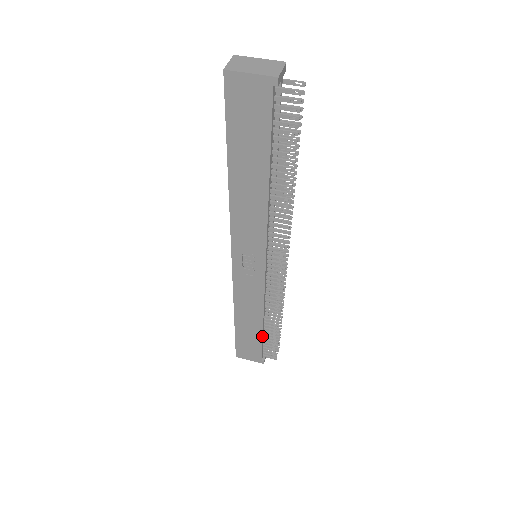
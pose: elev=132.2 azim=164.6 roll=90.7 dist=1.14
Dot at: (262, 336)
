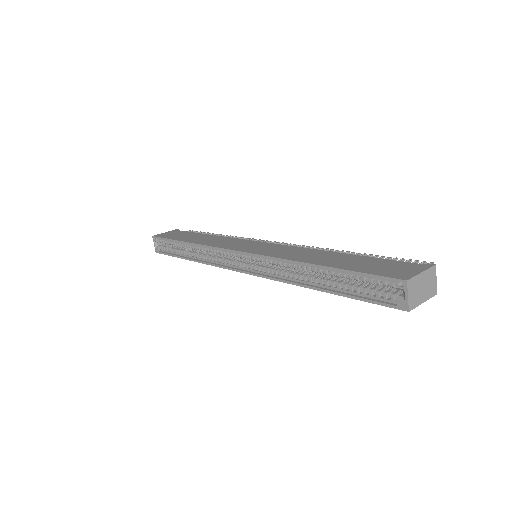
Dot at: occluded
